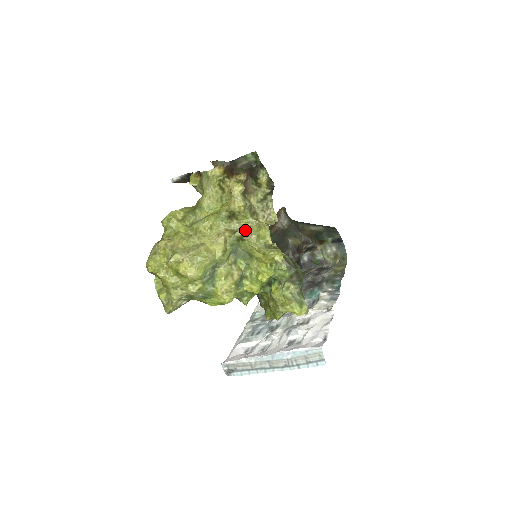
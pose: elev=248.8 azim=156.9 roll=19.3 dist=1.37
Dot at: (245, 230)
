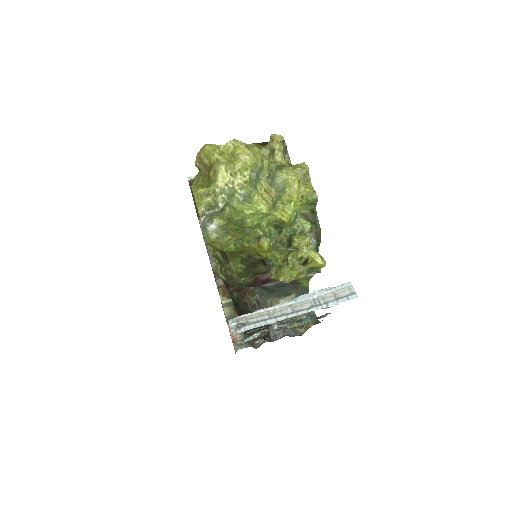
Dot at: (283, 163)
